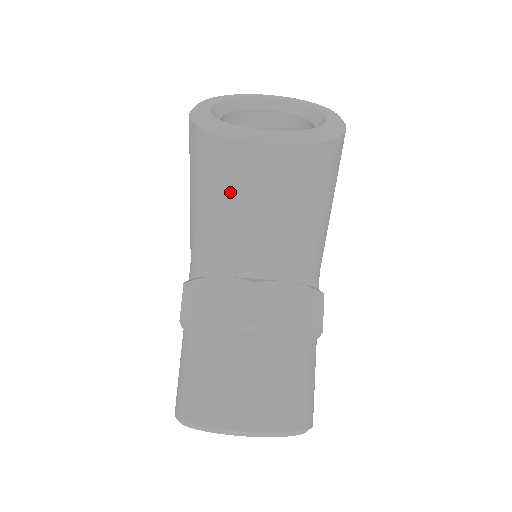
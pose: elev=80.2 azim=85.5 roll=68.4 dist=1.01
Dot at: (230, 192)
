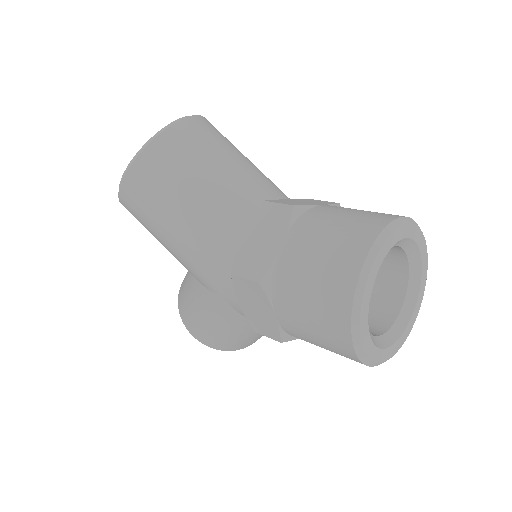
Dot at: (186, 168)
